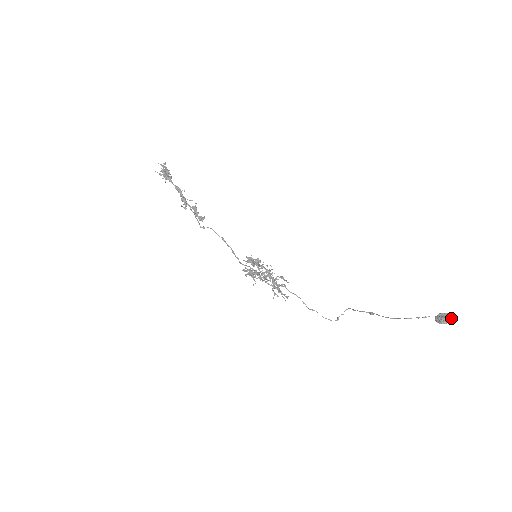
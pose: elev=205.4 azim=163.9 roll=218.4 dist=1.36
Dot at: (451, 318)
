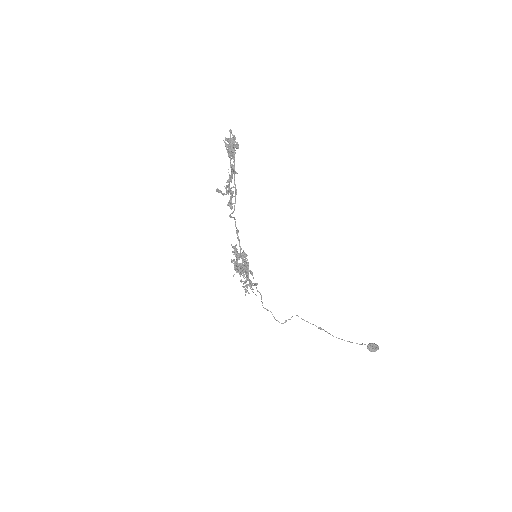
Dot at: (378, 349)
